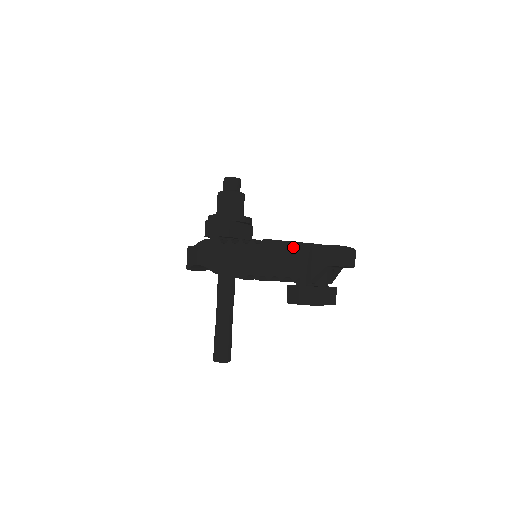
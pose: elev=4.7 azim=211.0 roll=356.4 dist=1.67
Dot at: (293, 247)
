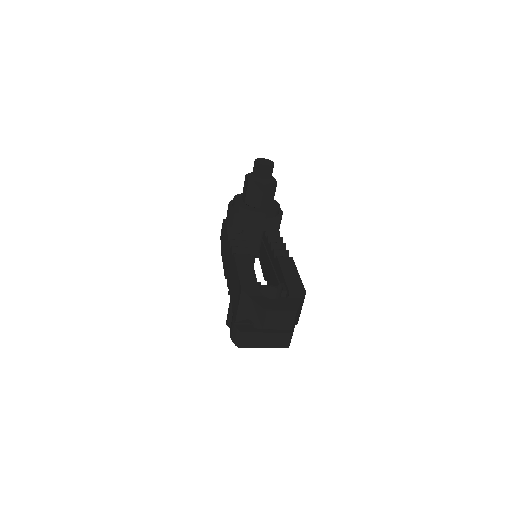
Dot at: (237, 280)
